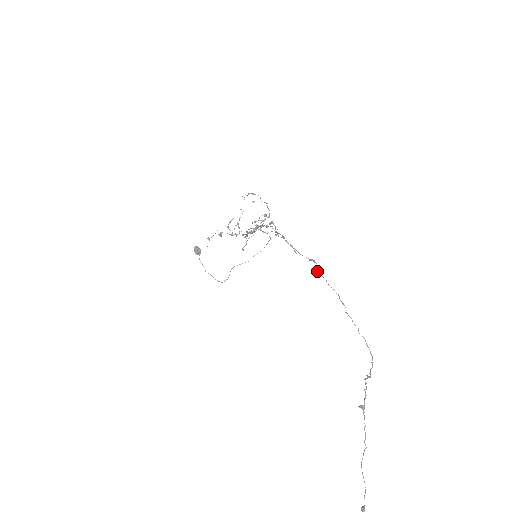
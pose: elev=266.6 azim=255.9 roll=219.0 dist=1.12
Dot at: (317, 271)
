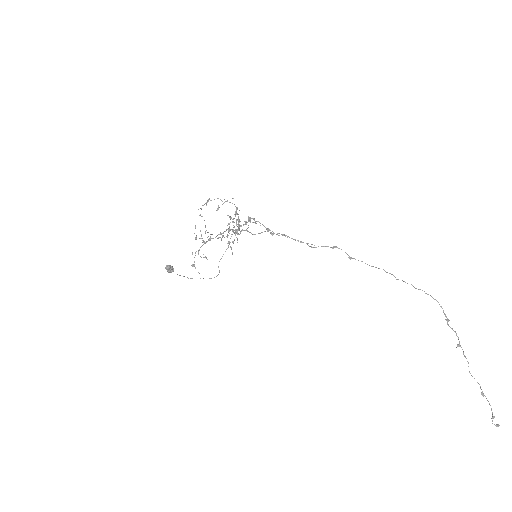
Dot at: (349, 257)
